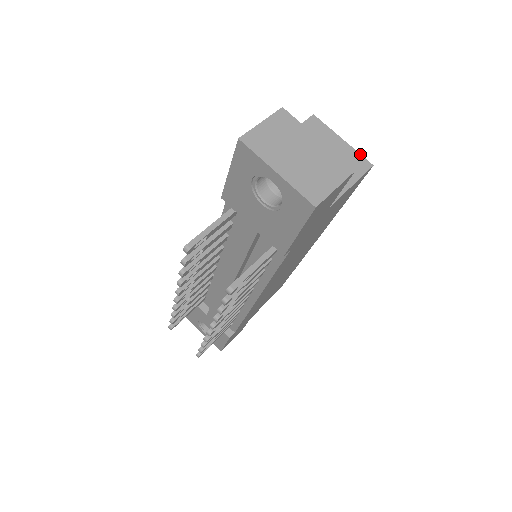
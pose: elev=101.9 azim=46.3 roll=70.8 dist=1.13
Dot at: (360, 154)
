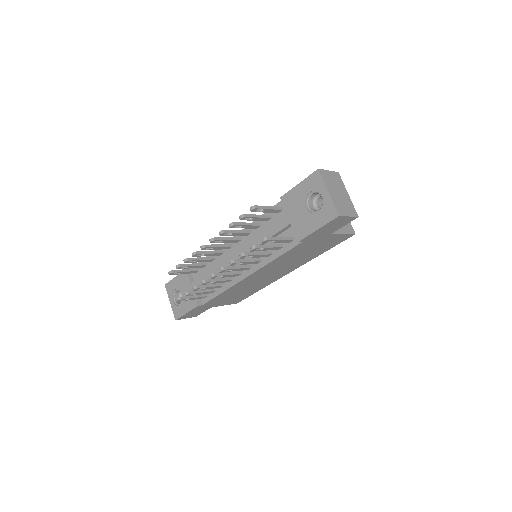
Dot at: occluded
